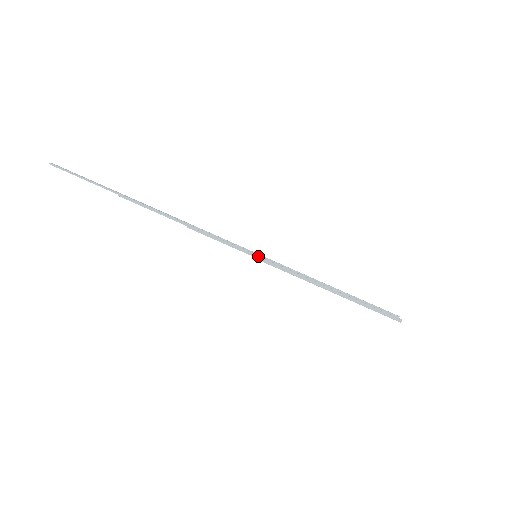
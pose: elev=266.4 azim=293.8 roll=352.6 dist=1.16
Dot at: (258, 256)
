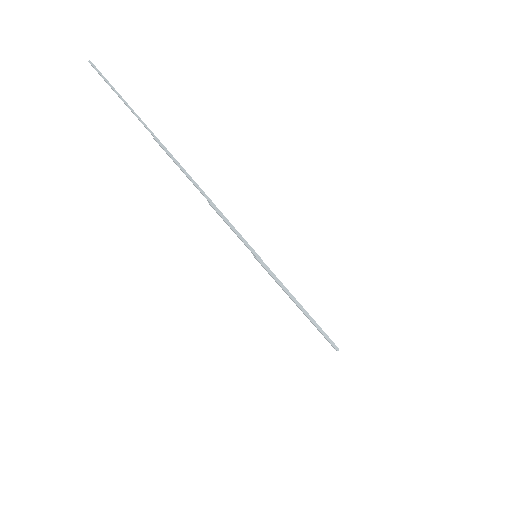
Dot at: (260, 258)
